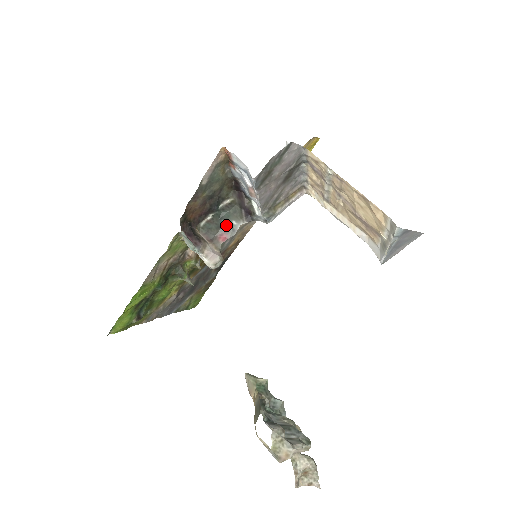
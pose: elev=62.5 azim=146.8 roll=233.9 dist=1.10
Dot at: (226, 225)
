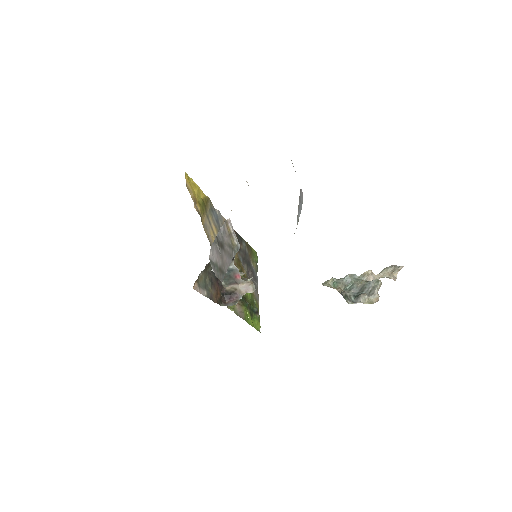
Dot at: (230, 272)
